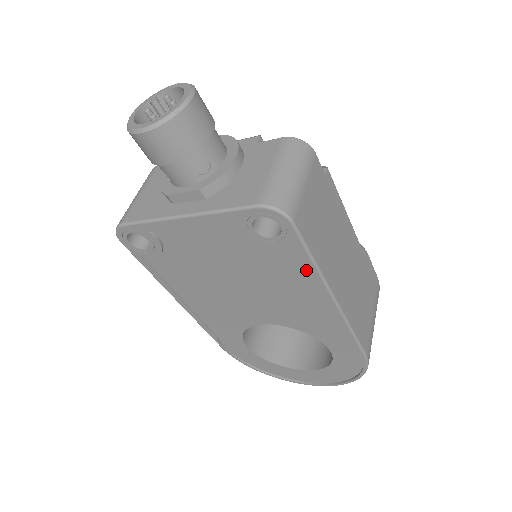
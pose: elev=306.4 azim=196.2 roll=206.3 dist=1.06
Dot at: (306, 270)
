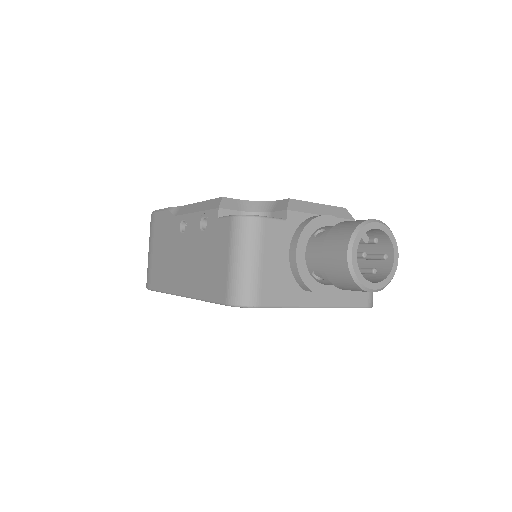
Dot at: occluded
